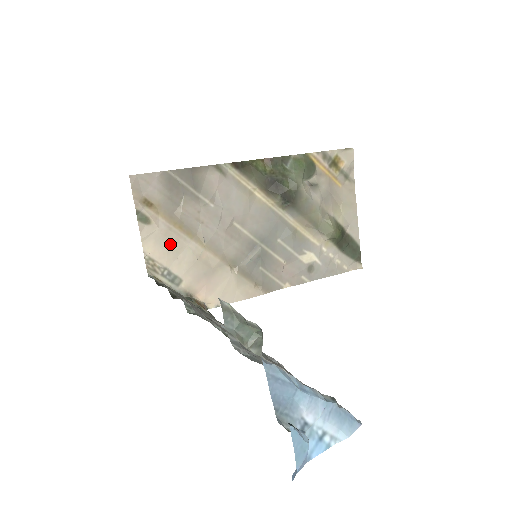
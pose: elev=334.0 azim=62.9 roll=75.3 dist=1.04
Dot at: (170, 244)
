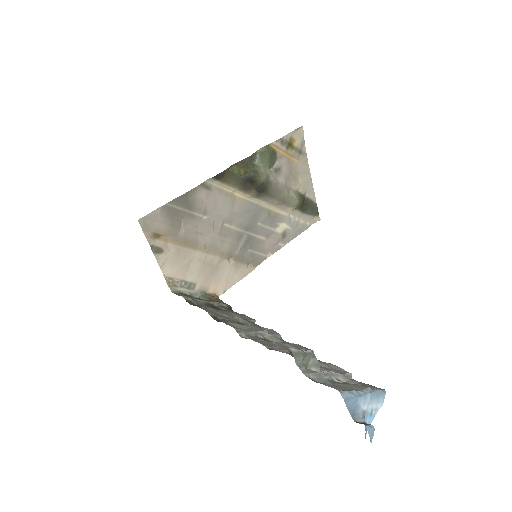
Dot at: (181, 261)
